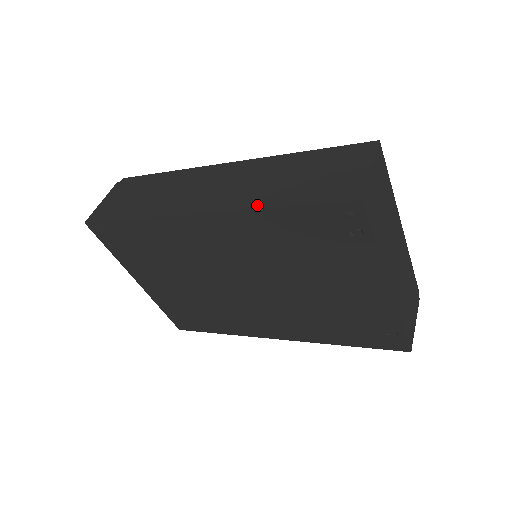
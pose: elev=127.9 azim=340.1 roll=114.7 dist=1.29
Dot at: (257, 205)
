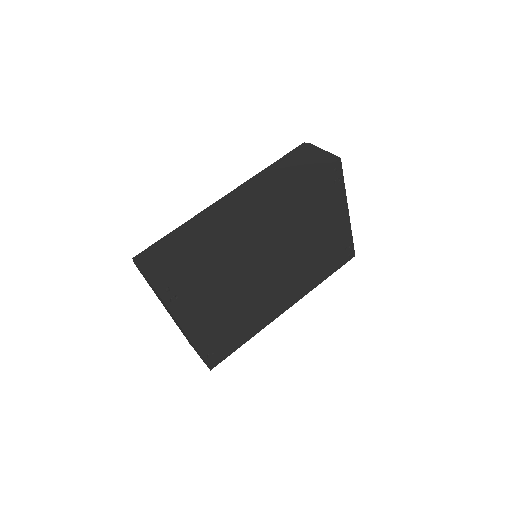
Dot at: (289, 191)
